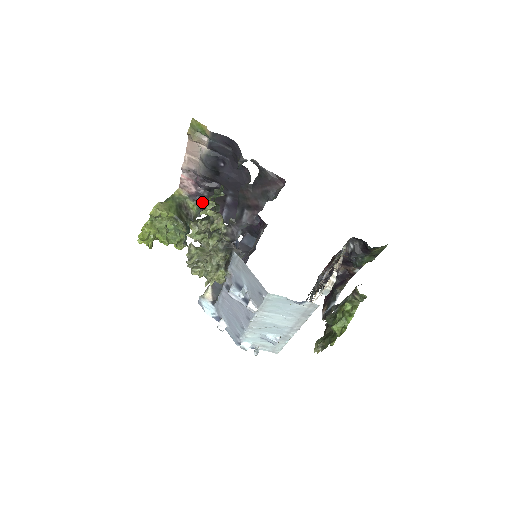
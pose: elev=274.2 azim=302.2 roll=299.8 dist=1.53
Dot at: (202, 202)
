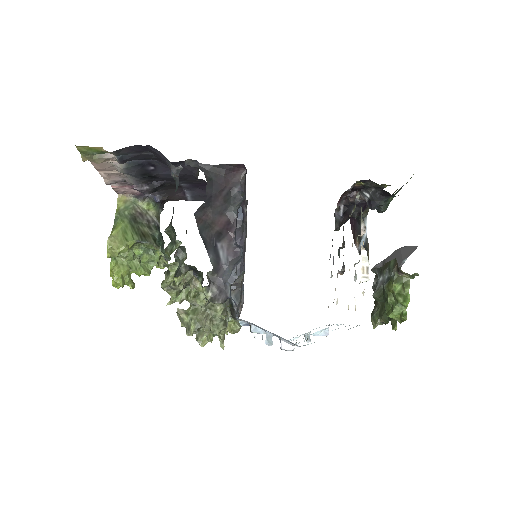
Dot at: (155, 197)
